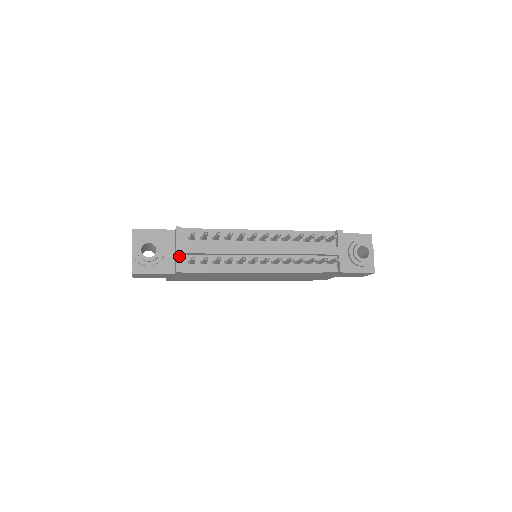
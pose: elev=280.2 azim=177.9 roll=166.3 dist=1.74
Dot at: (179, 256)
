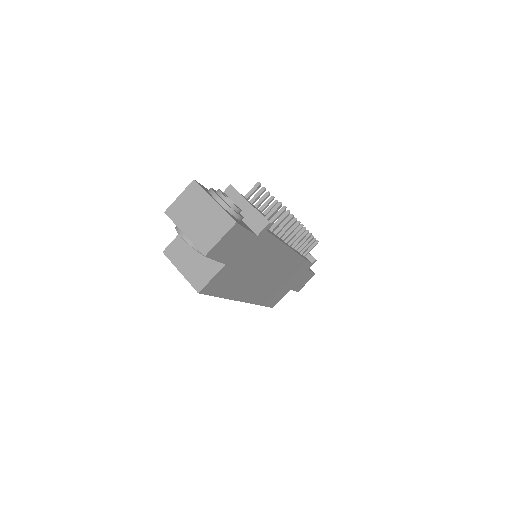
Dot at: (257, 210)
